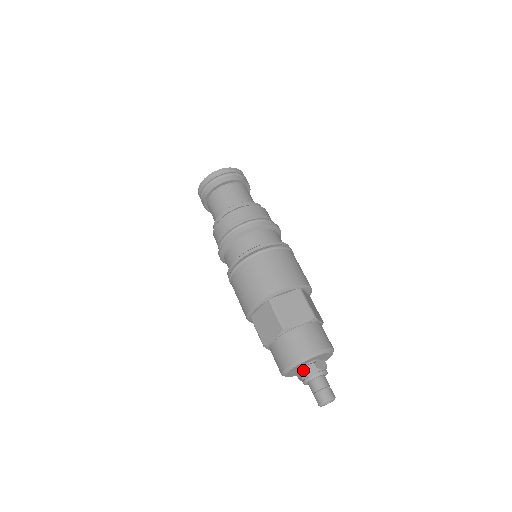
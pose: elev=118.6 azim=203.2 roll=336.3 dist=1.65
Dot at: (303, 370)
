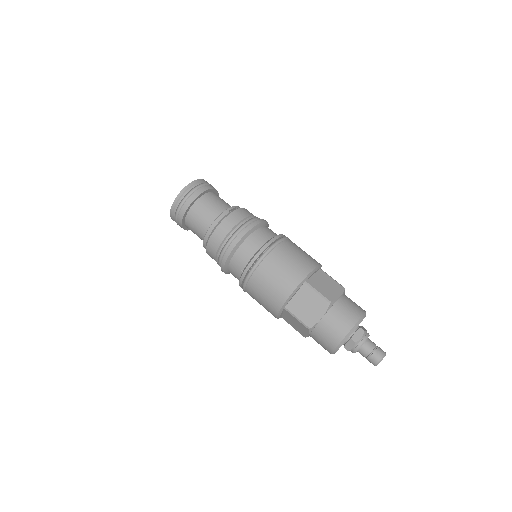
Dot at: (346, 347)
